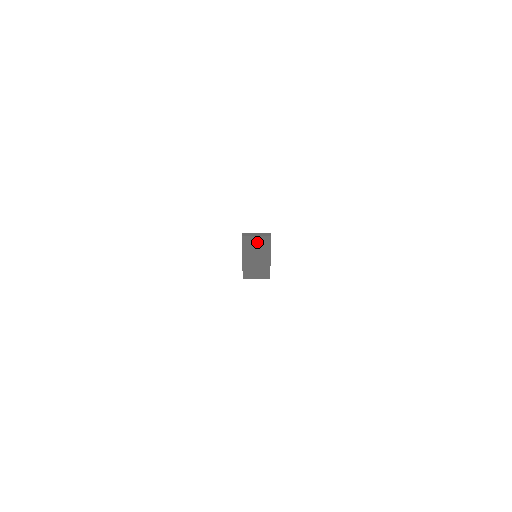
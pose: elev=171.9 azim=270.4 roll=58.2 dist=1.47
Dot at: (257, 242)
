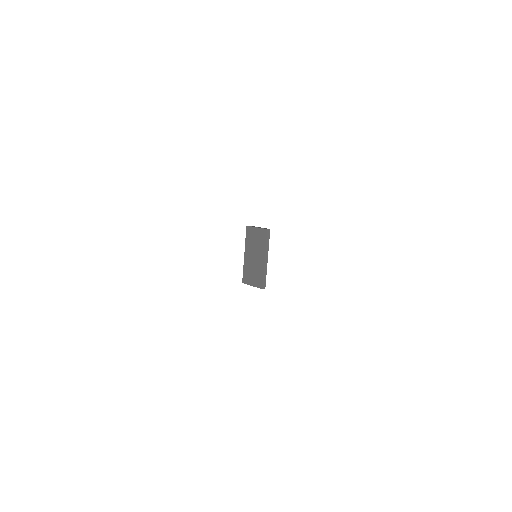
Dot at: (257, 236)
